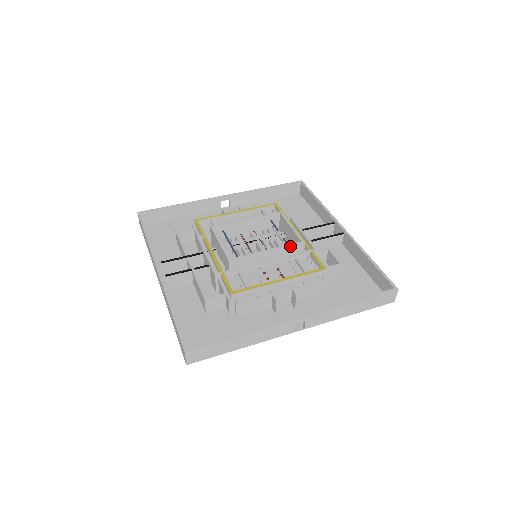
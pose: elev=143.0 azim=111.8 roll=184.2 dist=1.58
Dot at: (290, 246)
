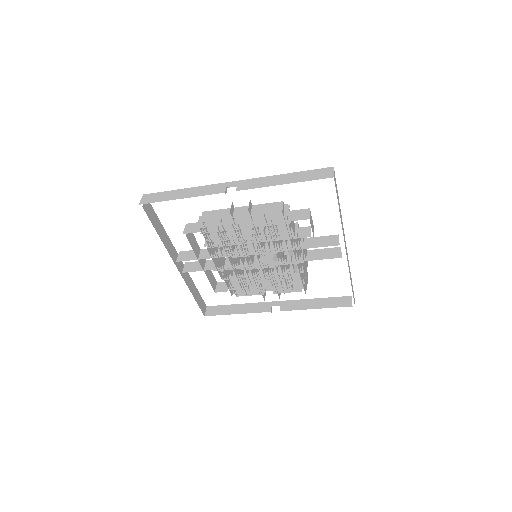
Dot at: occluded
